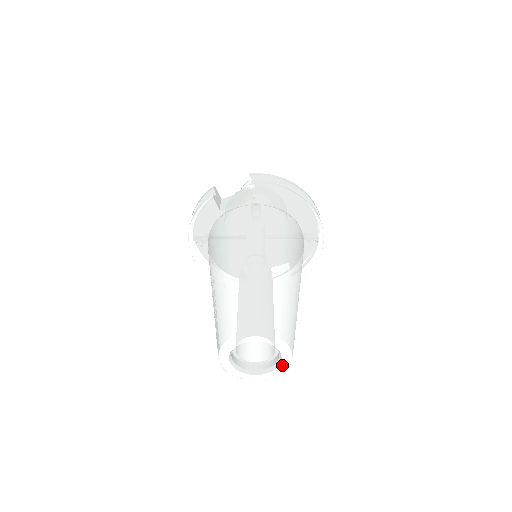
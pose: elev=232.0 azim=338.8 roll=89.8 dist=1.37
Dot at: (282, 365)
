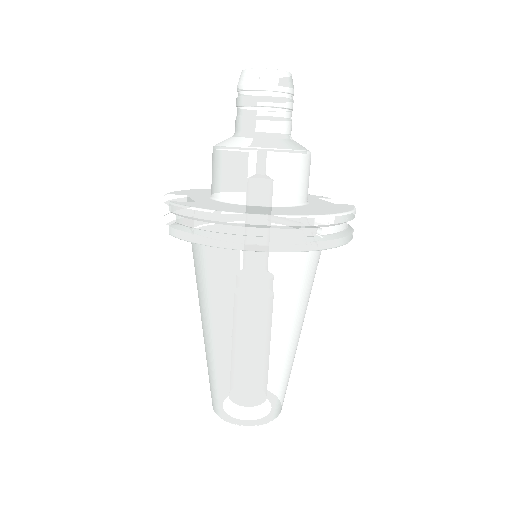
Dot at: occluded
